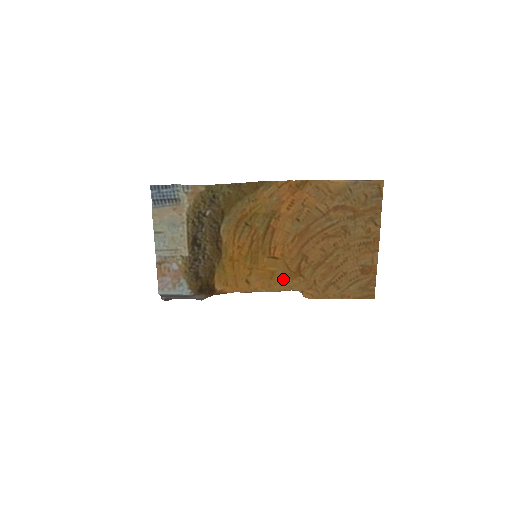
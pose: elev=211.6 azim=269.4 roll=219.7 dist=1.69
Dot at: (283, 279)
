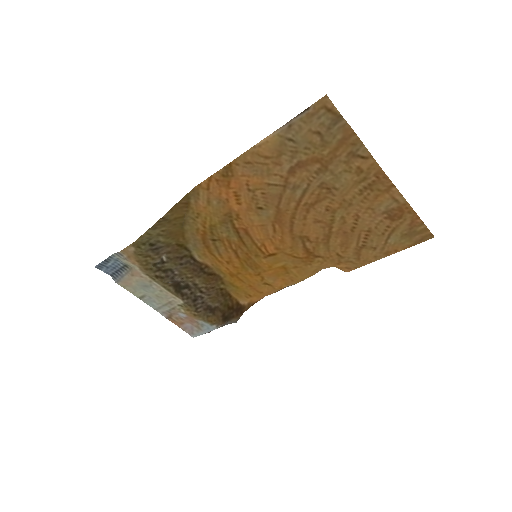
Dot at: (300, 268)
